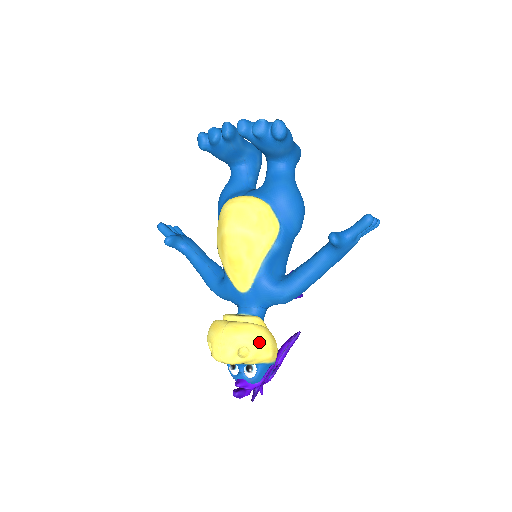
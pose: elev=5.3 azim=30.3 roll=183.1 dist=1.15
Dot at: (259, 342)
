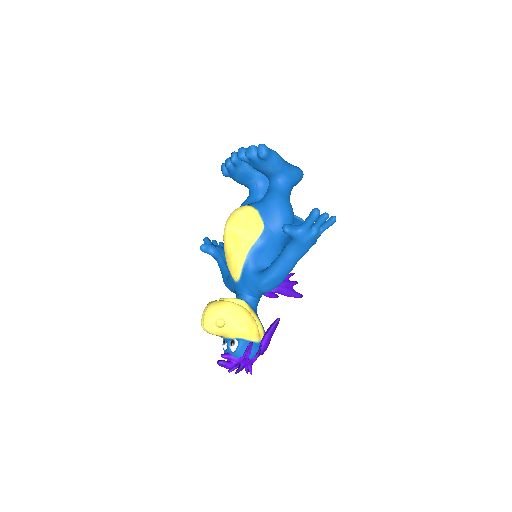
Dot at: (233, 316)
